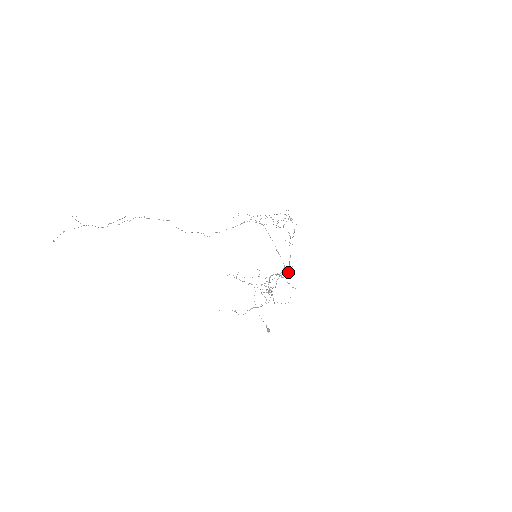
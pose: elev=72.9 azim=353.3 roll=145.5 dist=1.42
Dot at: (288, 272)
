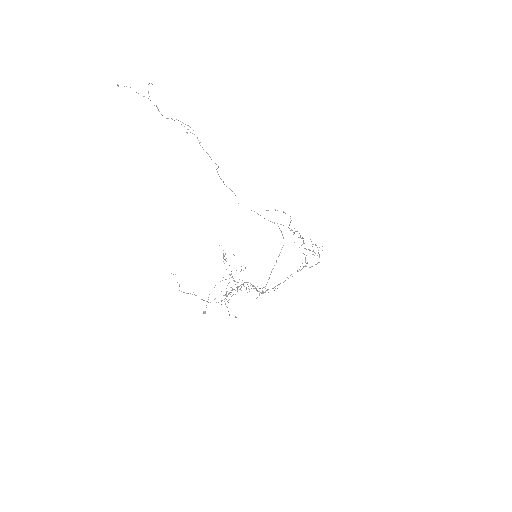
Dot at: occluded
